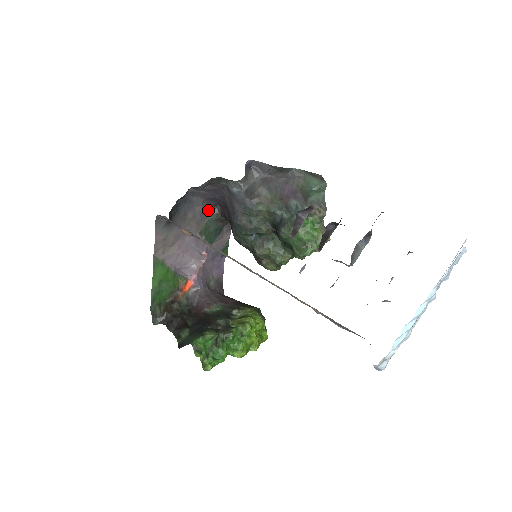
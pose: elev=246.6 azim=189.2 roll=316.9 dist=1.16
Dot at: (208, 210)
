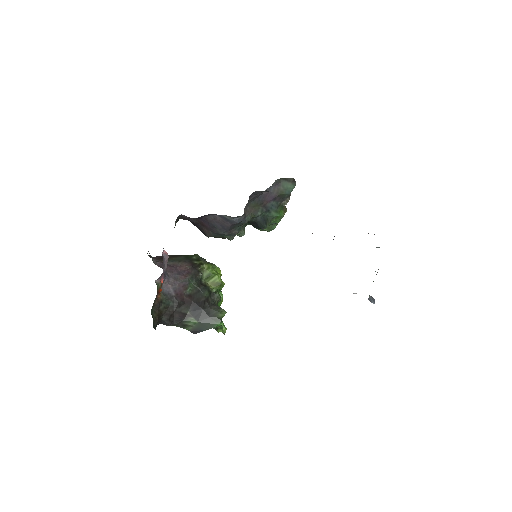
Dot at: occluded
